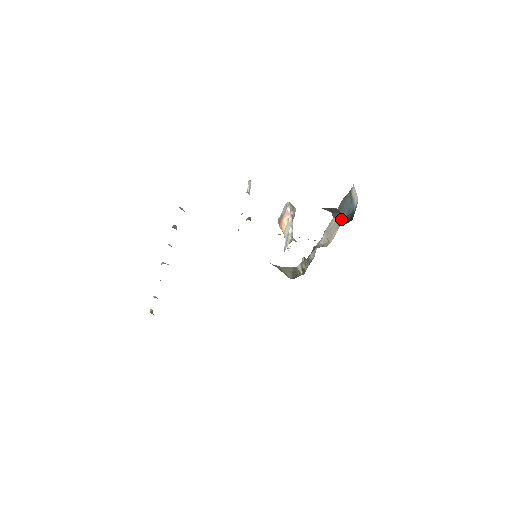
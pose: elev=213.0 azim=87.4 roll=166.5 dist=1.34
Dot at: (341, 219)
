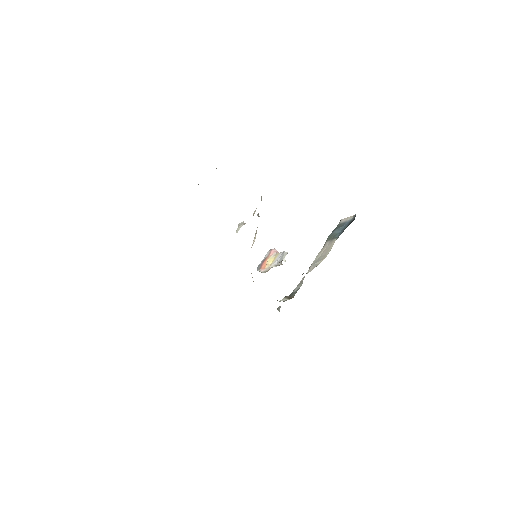
Dot at: occluded
